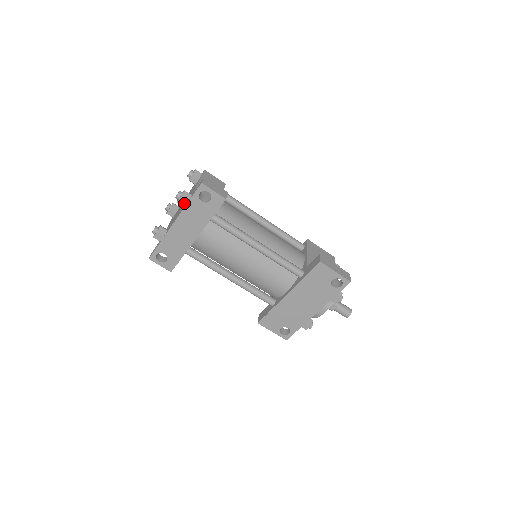
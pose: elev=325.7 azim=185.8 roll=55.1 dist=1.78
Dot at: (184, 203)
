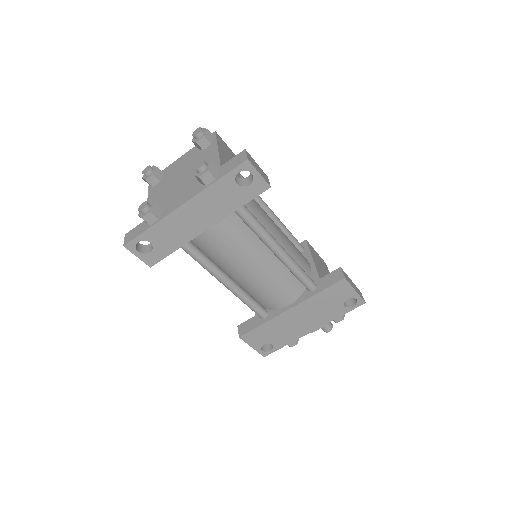
Dot at: (209, 180)
